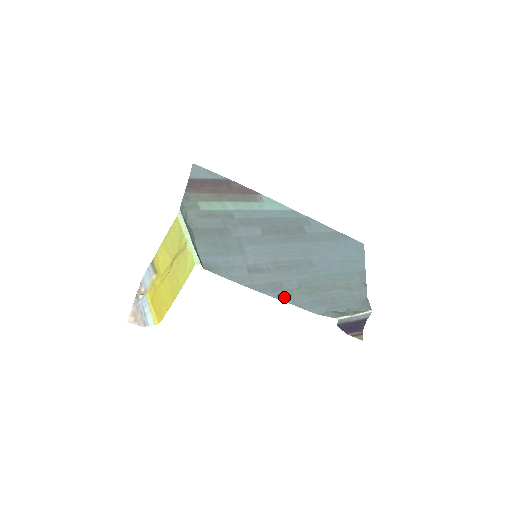
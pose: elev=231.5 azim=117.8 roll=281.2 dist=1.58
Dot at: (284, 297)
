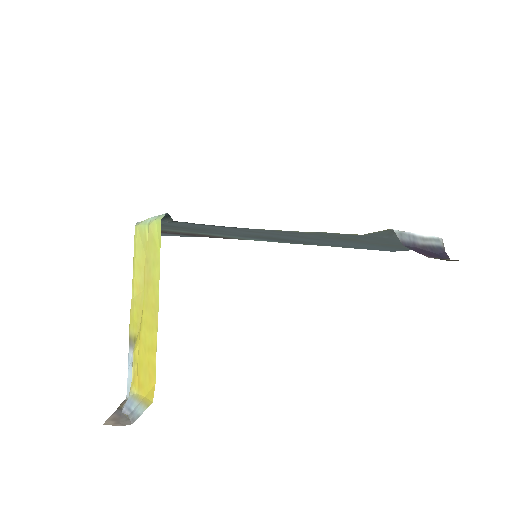
Dot at: occluded
